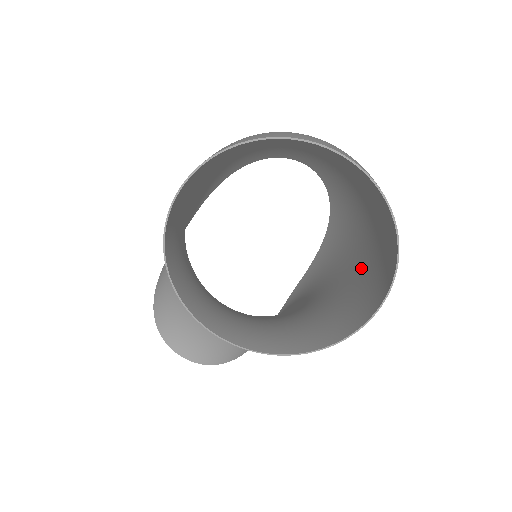
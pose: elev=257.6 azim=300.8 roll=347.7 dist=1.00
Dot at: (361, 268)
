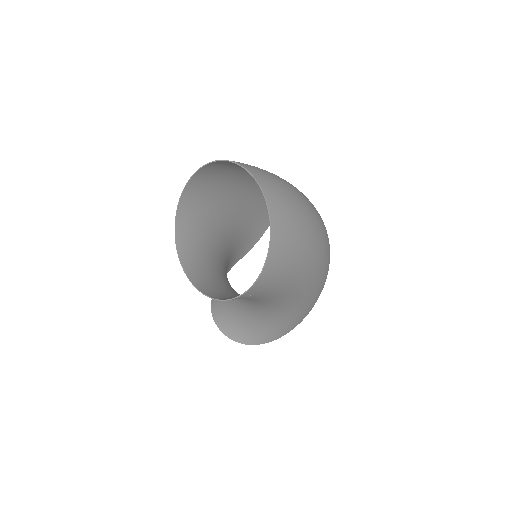
Dot at: (293, 279)
